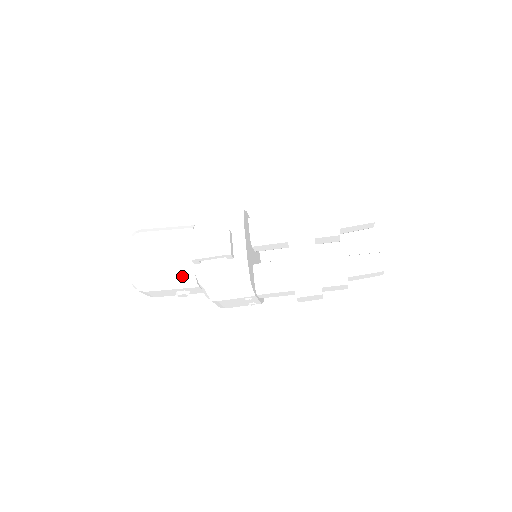
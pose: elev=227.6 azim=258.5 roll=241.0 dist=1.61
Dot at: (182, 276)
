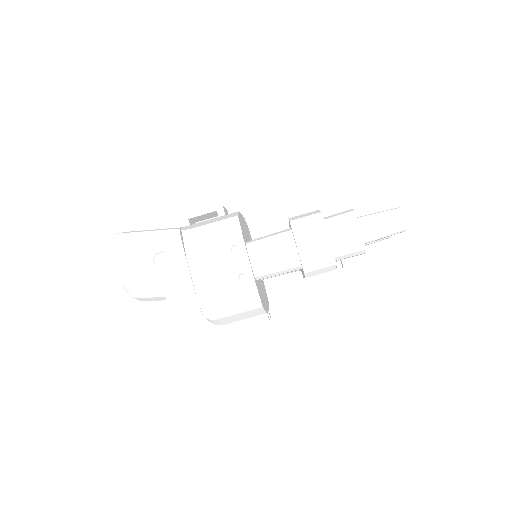
Dot at: (166, 229)
